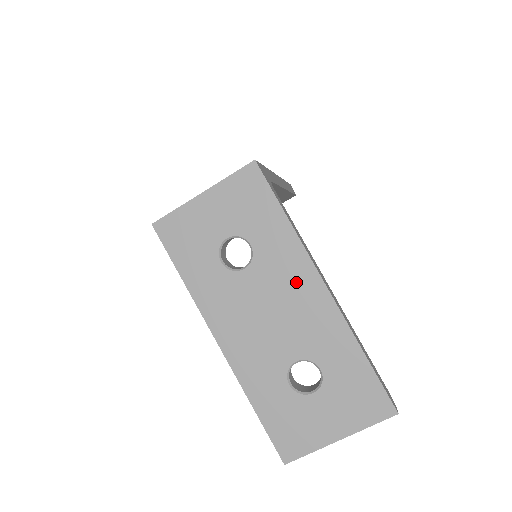
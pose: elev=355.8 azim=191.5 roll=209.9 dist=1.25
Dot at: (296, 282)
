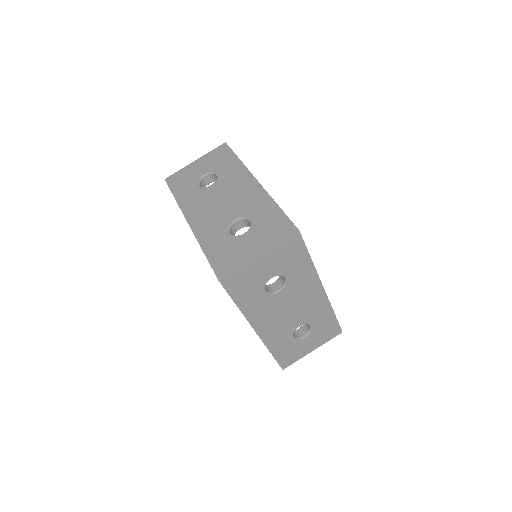
Dot at: (309, 291)
